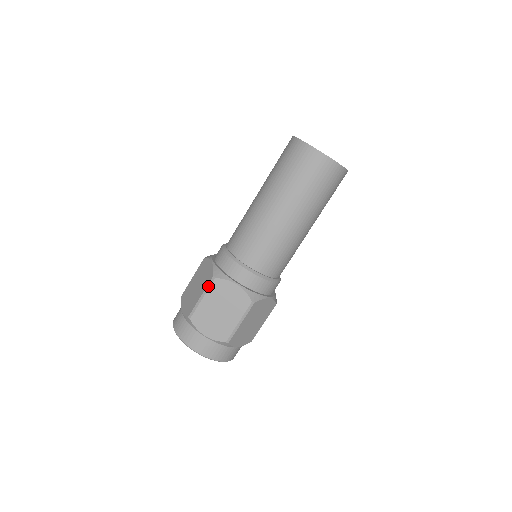
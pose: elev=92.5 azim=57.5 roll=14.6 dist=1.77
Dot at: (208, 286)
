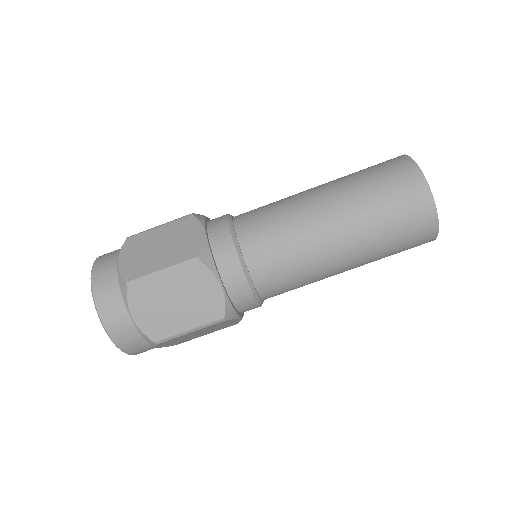
Dot at: (183, 264)
